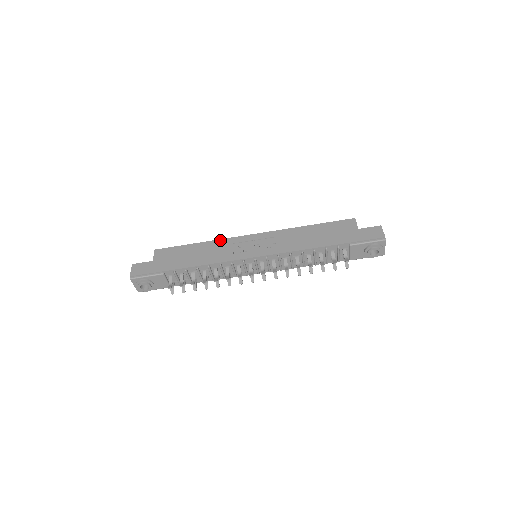
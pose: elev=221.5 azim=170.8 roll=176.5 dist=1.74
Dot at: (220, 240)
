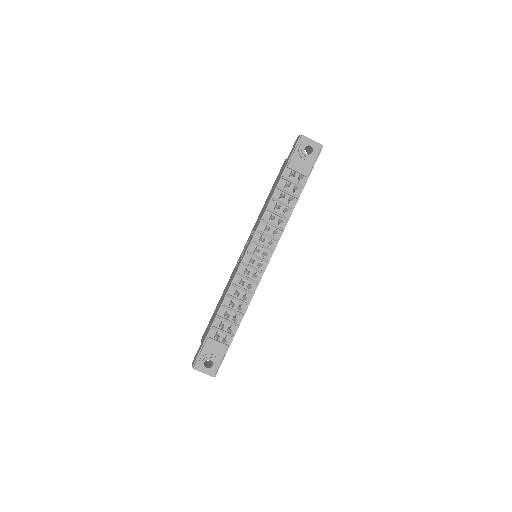
Dot at: (229, 279)
